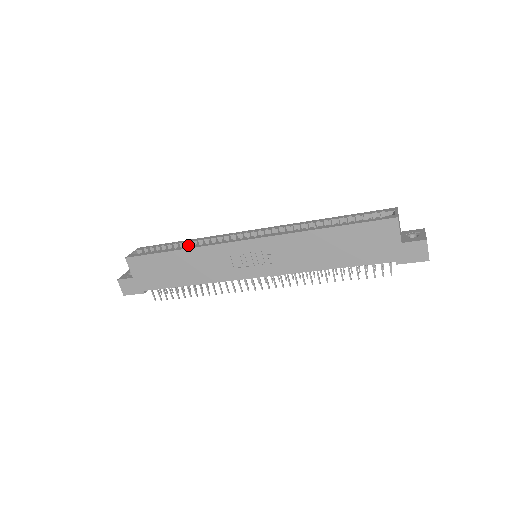
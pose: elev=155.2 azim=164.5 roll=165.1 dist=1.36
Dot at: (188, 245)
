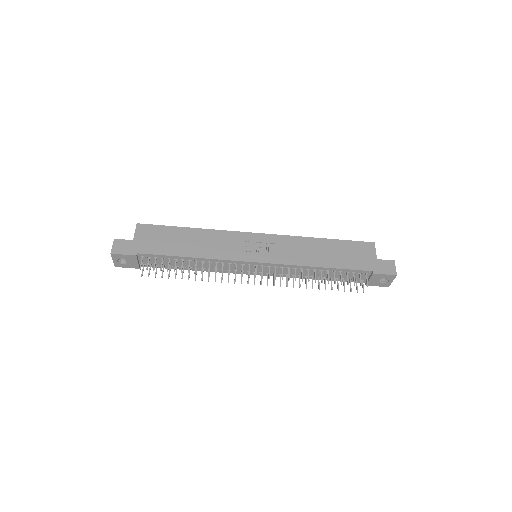
Dot at: occluded
